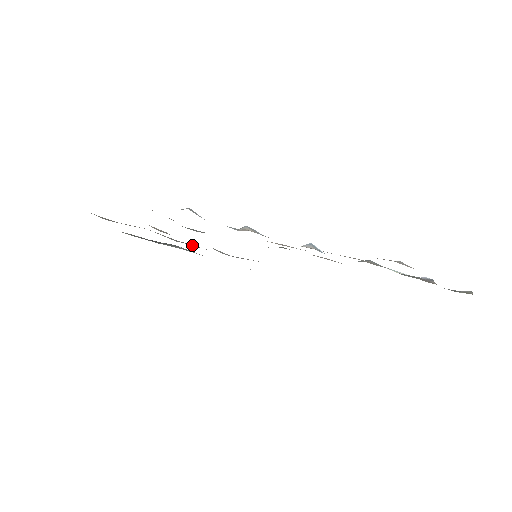
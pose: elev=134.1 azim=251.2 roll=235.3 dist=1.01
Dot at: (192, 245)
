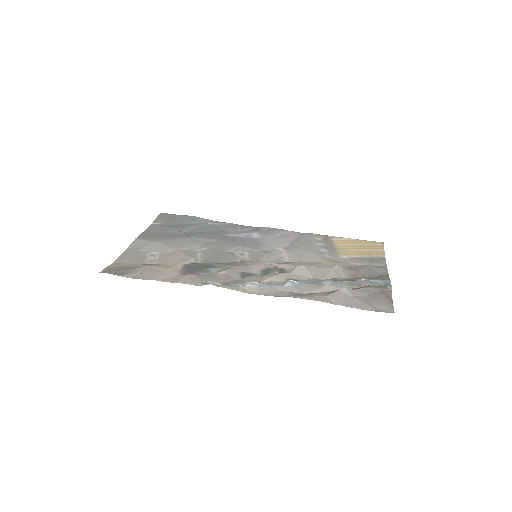
Dot at: (209, 240)
